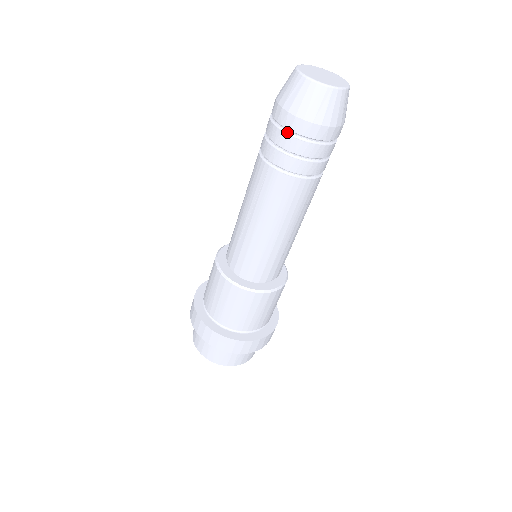
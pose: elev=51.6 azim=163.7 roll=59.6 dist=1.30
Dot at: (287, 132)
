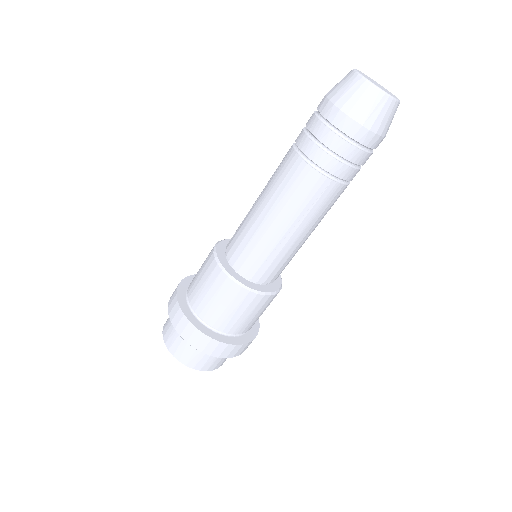
Dot at: (361, 148)
